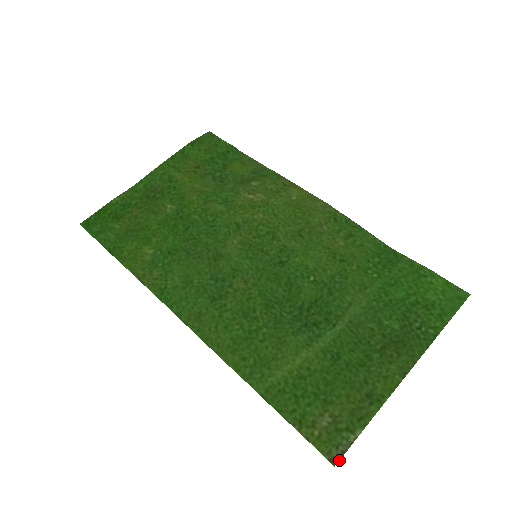
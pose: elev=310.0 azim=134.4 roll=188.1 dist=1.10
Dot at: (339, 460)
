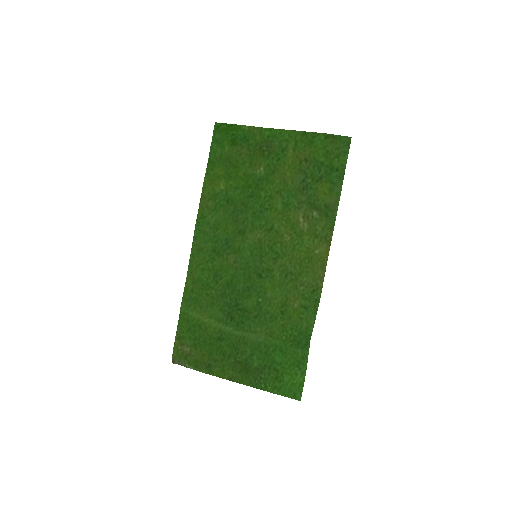
Dot at: occluded
